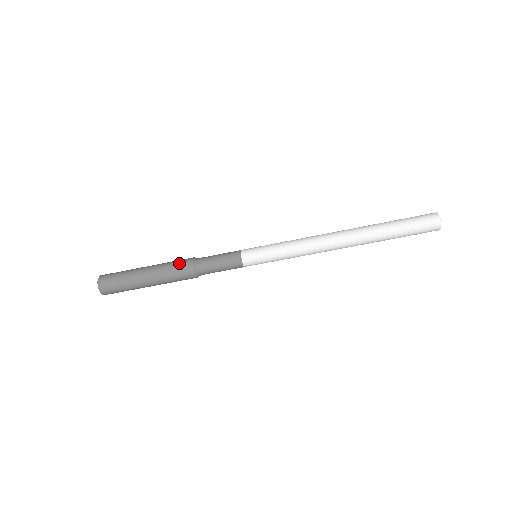
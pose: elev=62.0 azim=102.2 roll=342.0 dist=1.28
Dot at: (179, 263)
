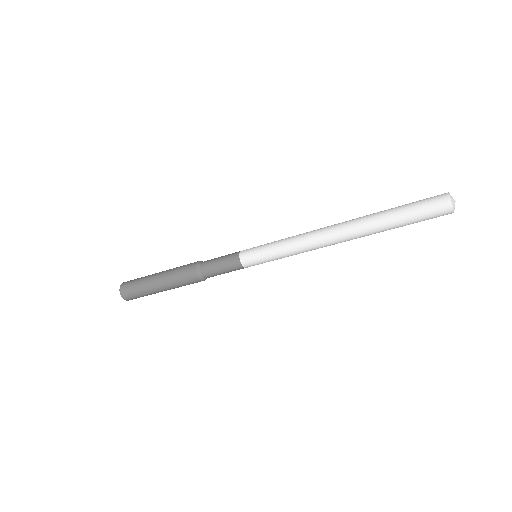
Dot at: (188, 282)
